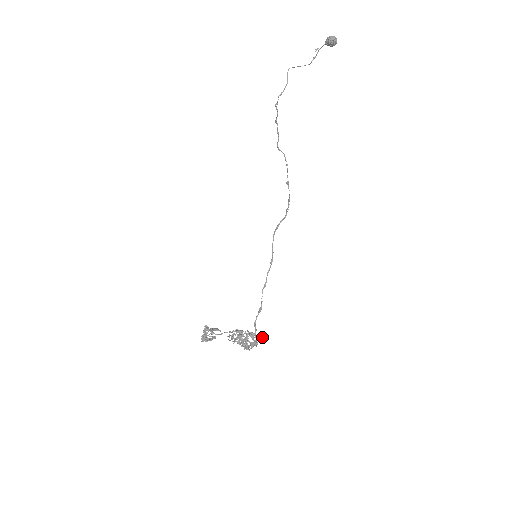
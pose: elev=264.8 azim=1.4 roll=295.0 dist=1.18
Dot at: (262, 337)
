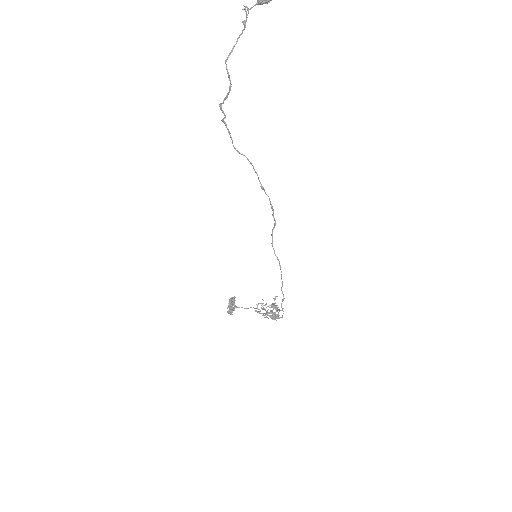
Dot at: occluded
